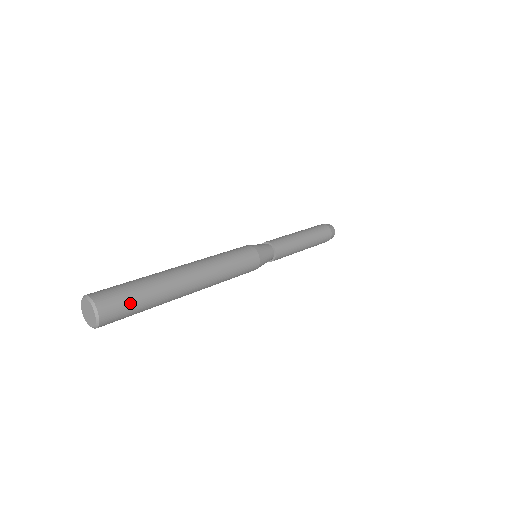
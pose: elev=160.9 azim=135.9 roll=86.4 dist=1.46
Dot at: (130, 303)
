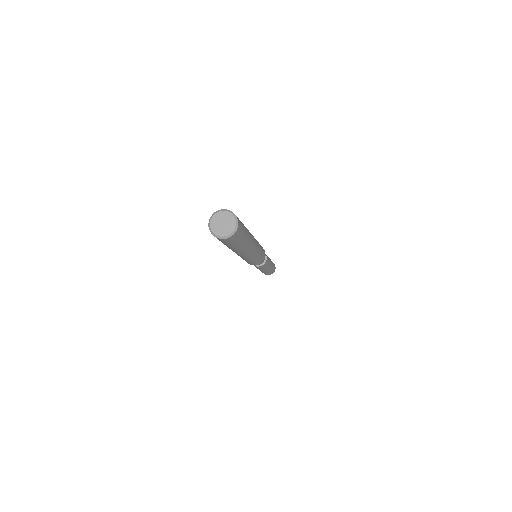
Dot at: occluded
